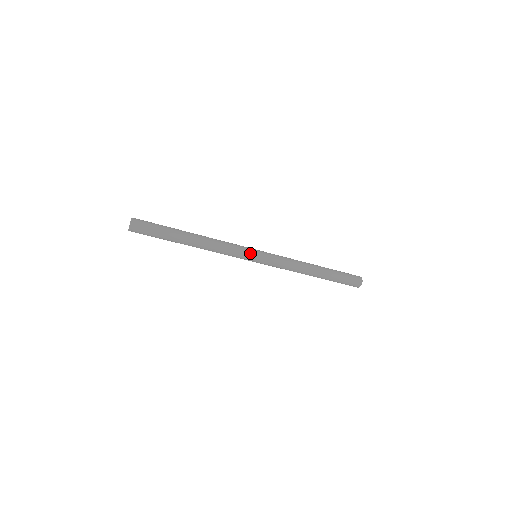
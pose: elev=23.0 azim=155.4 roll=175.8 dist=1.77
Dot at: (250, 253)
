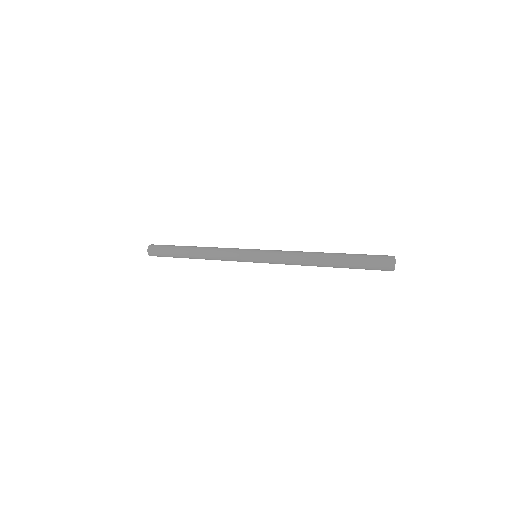
Dot at: (244, 257)
